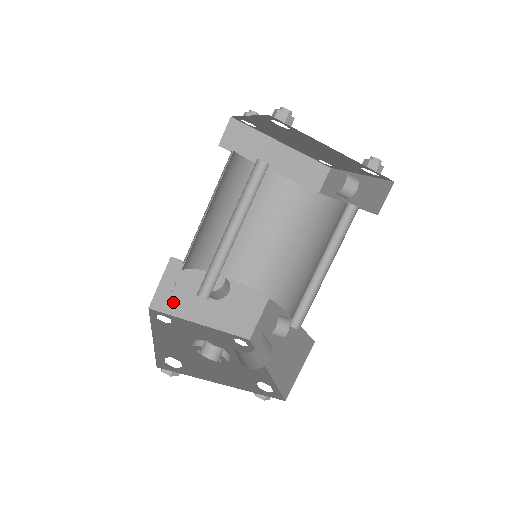
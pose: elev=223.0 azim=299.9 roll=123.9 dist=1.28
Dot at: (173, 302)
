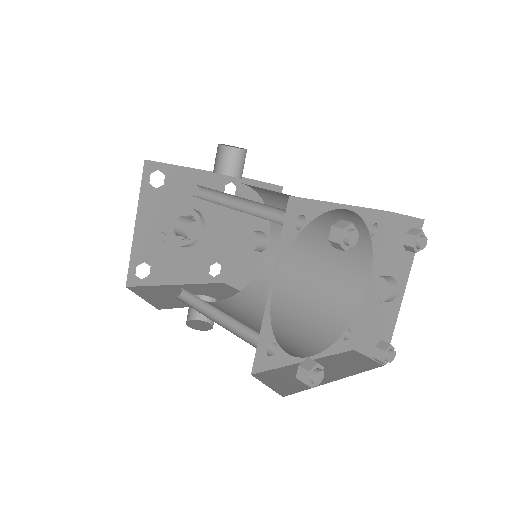
Dot at: occluded
